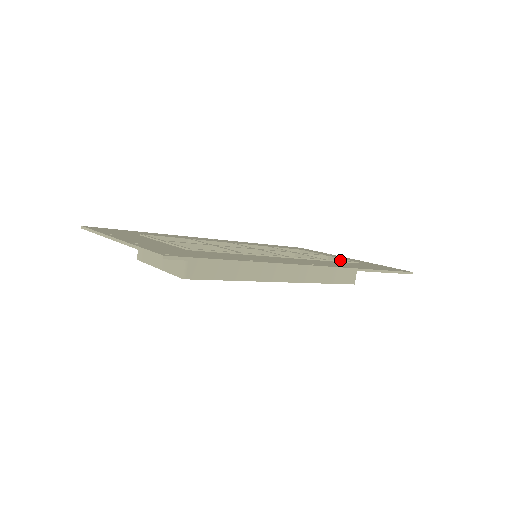
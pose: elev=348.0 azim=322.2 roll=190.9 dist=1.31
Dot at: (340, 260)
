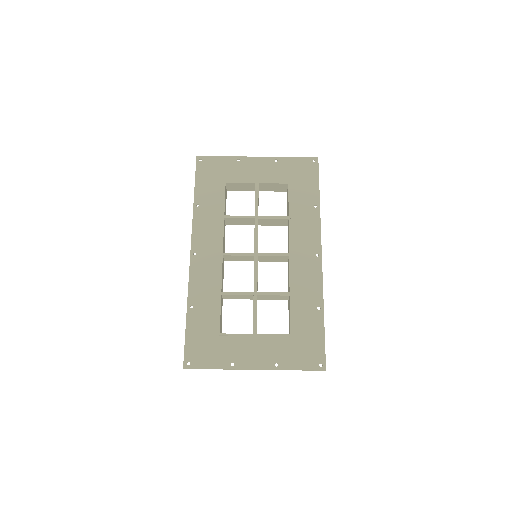
Dot at: (272, 184)
